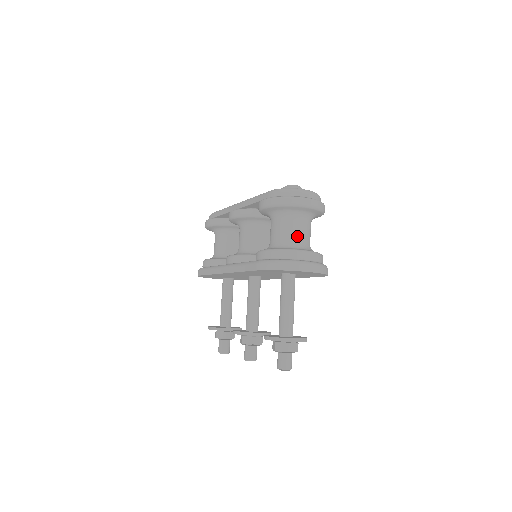
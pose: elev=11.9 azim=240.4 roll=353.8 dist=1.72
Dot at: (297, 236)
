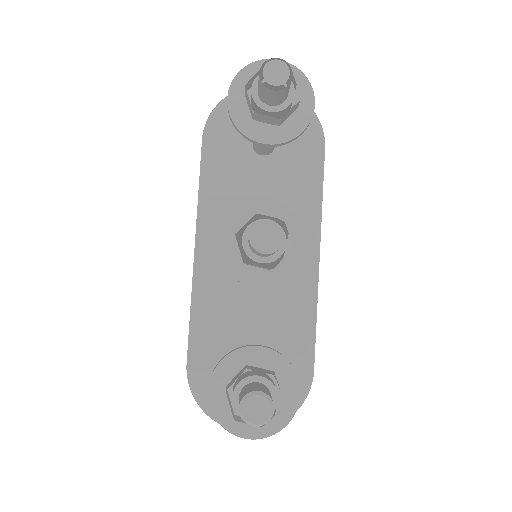
Dot at: occluded
